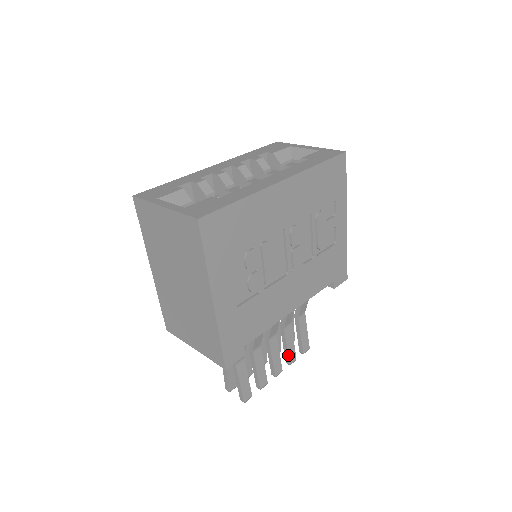
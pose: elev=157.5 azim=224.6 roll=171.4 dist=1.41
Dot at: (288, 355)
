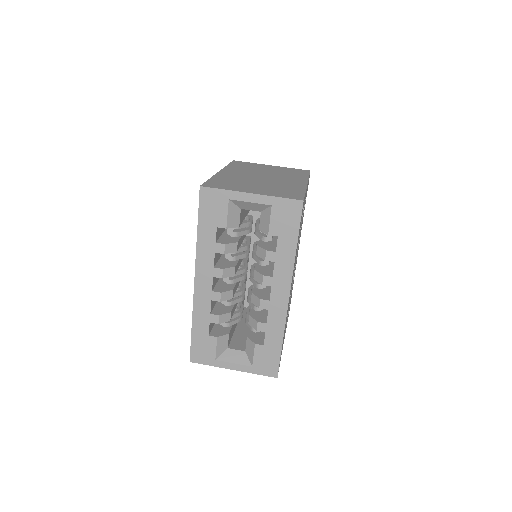
Dot at: occluded
